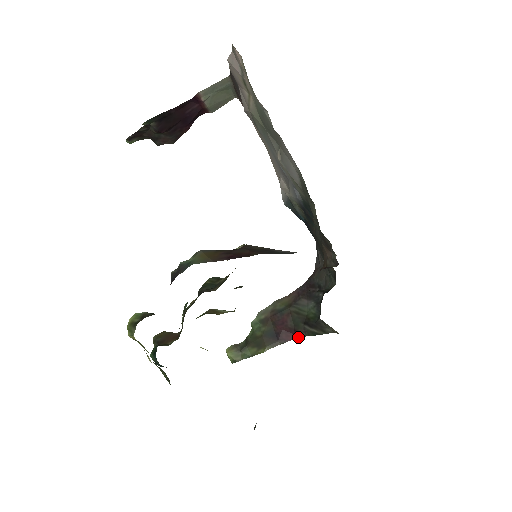
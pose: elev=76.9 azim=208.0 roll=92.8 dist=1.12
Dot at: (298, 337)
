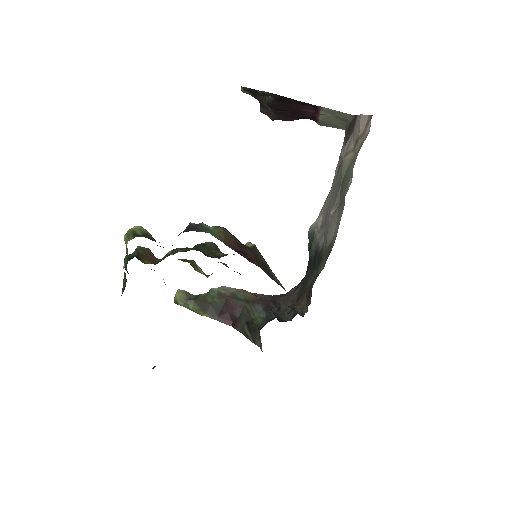
Dot at: (234, 327)
